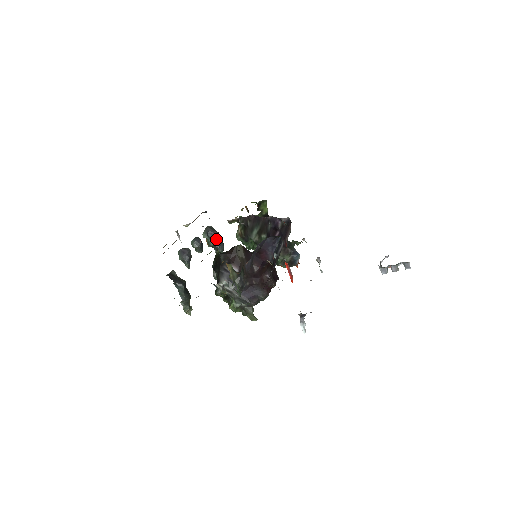
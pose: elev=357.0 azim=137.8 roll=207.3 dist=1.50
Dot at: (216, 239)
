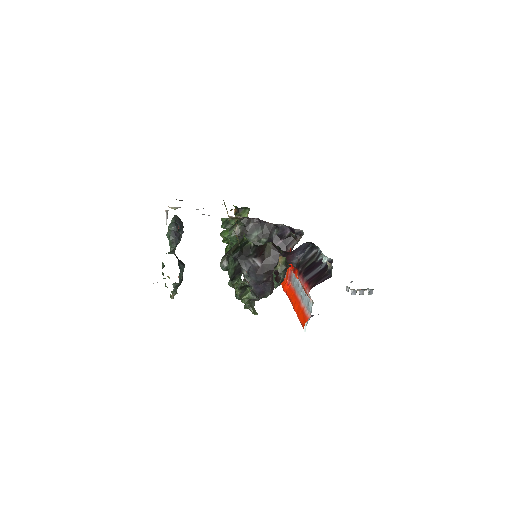
Dot at: (180, 230)
